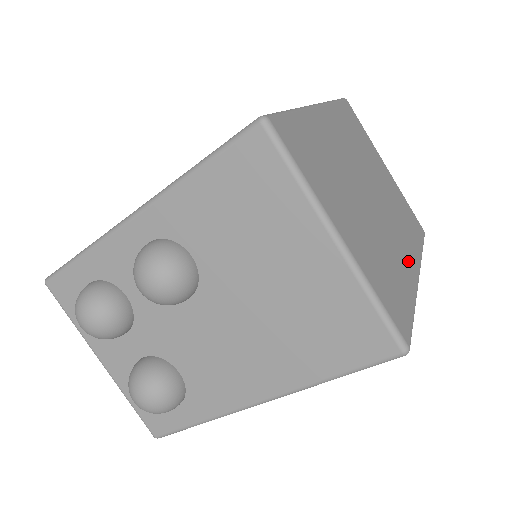
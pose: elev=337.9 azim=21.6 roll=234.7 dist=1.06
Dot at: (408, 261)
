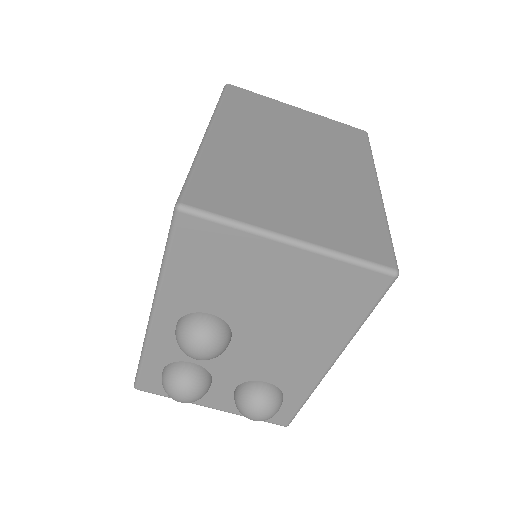
Dot at: (362, 185)
